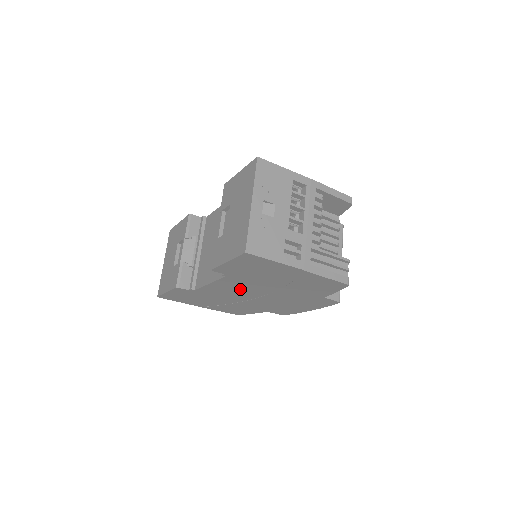
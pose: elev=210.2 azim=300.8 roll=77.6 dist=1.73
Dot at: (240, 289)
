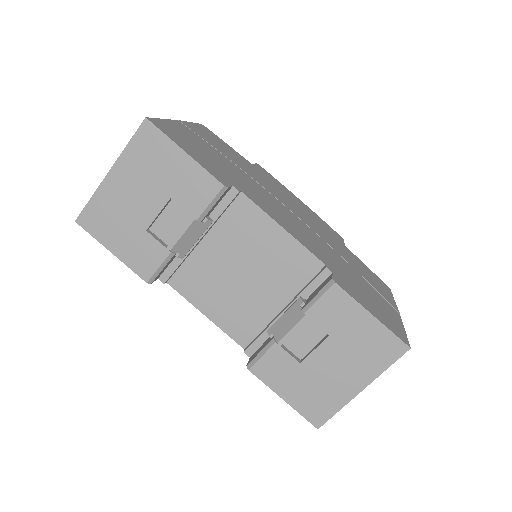
Dot at: occluded
